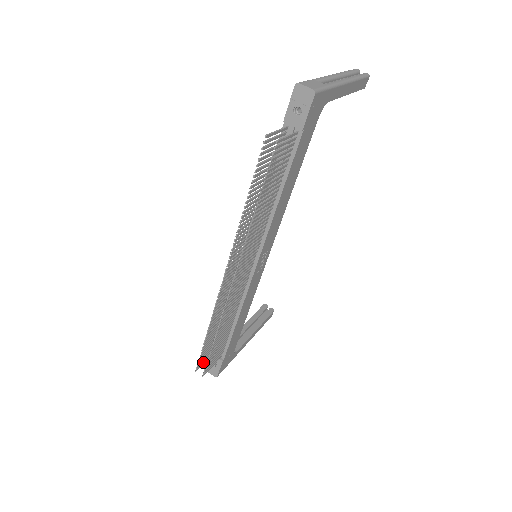
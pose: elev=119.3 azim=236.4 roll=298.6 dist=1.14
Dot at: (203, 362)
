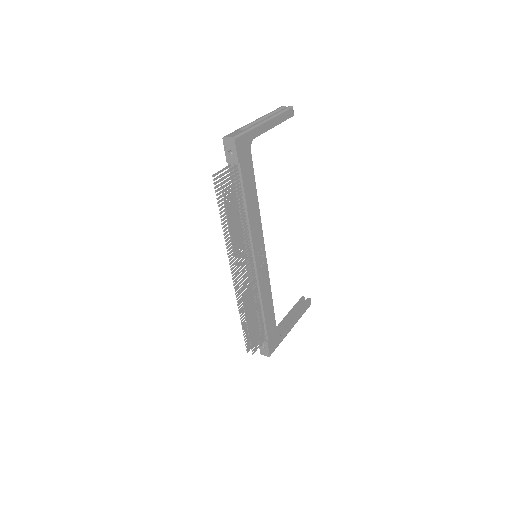
Dot at: occluded
